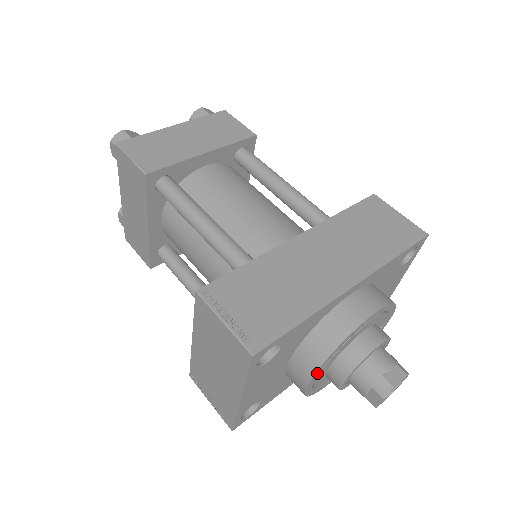
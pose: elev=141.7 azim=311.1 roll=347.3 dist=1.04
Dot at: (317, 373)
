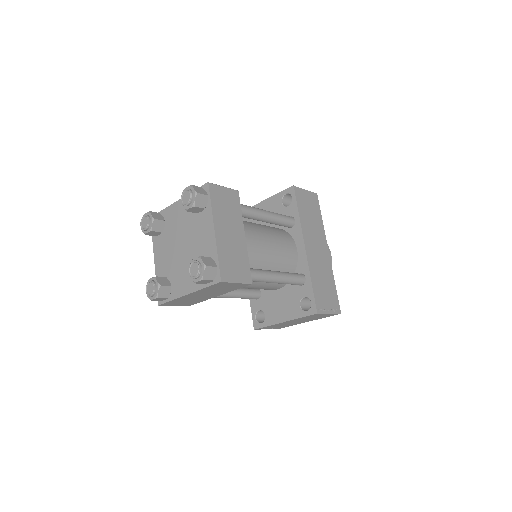
Dot at: occluded
